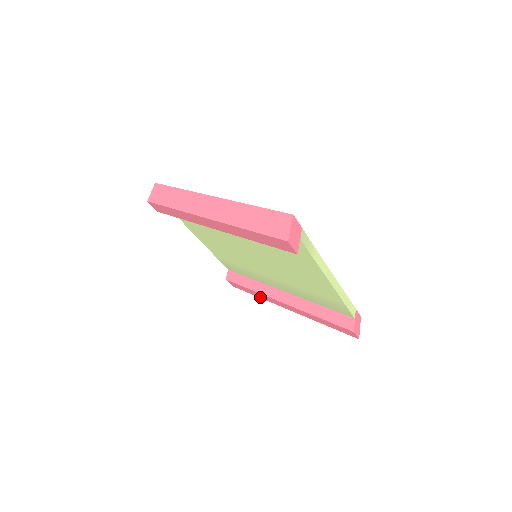
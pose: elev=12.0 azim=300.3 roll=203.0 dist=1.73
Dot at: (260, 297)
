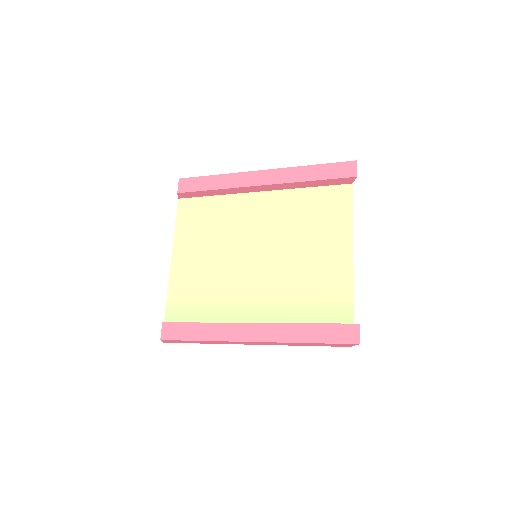
Dot at: (209, 338)
